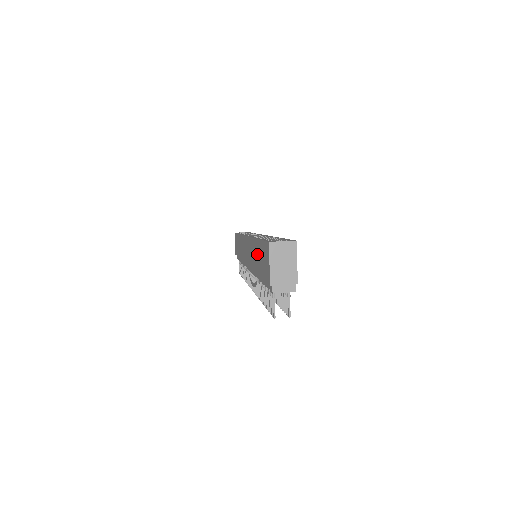
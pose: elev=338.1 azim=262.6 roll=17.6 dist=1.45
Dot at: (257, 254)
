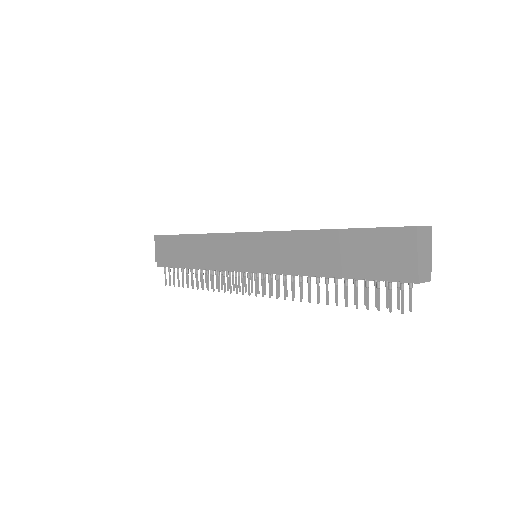
Dot at: (332, 247)
